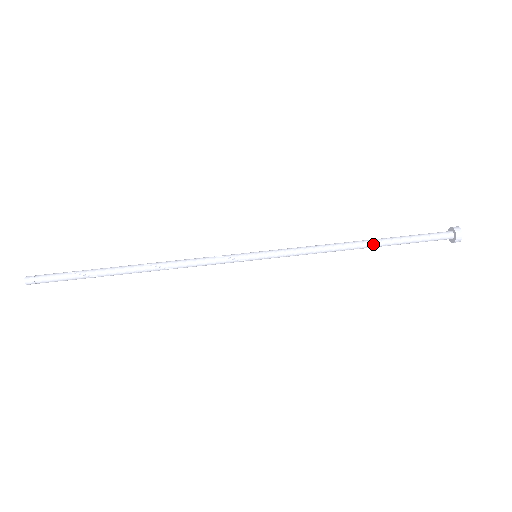
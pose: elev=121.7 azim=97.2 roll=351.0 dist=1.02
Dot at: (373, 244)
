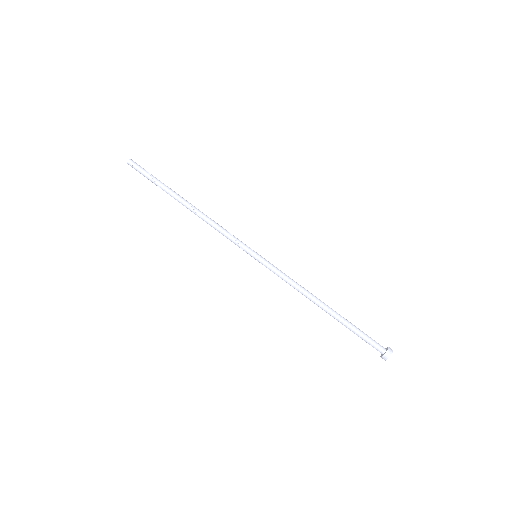
Dot at: (328, 312)
